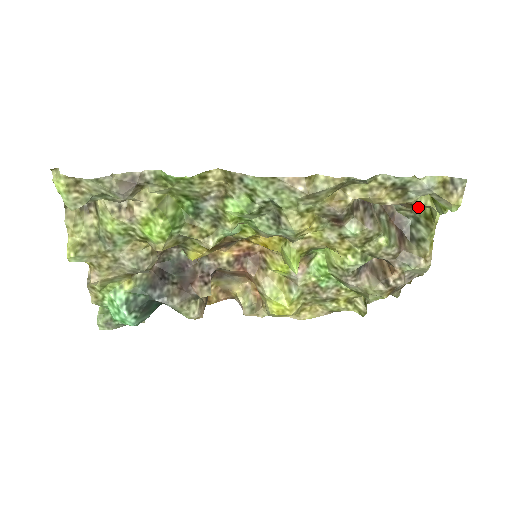
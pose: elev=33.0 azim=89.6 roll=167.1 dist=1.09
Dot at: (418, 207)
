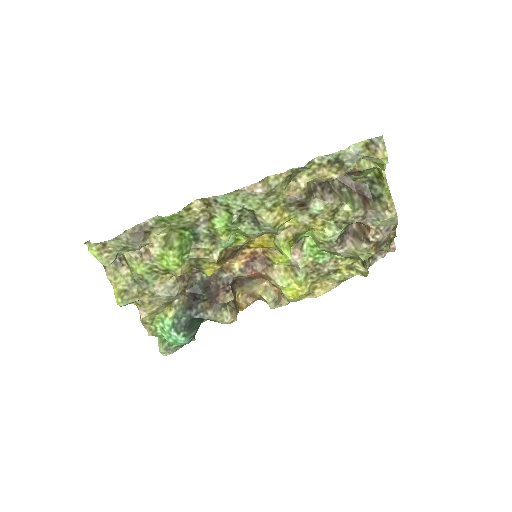
Dot at: (367, 172)
